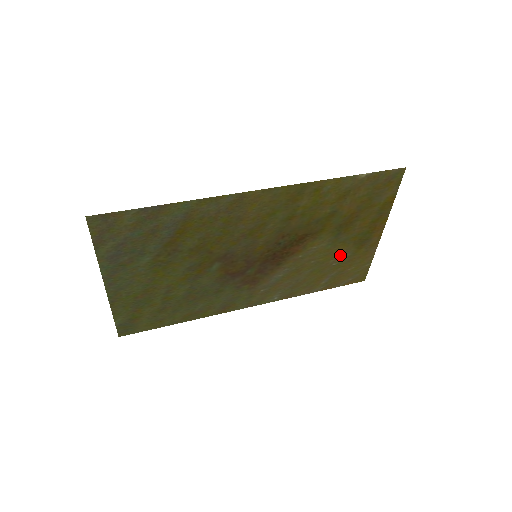
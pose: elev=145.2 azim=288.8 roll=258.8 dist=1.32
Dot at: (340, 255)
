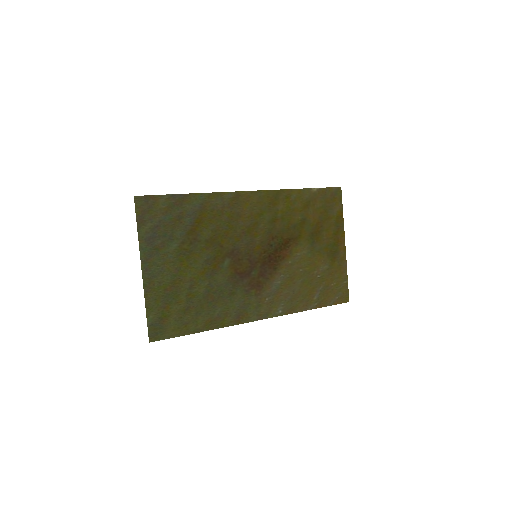
Dot at: (320, 266)
